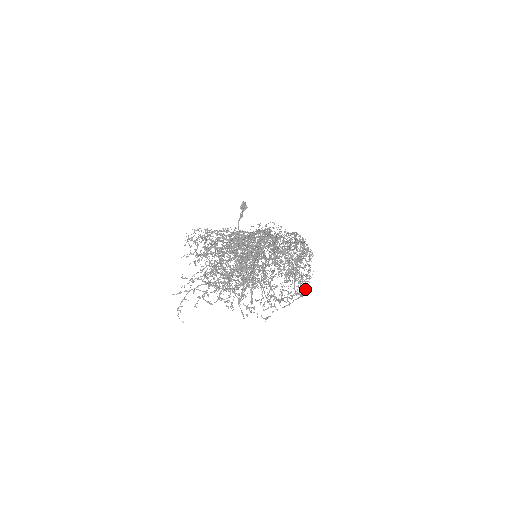
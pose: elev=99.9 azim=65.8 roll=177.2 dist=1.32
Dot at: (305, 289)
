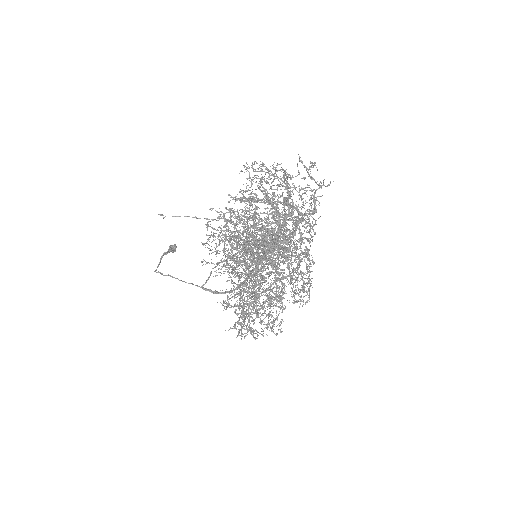
Dot at: occluded
